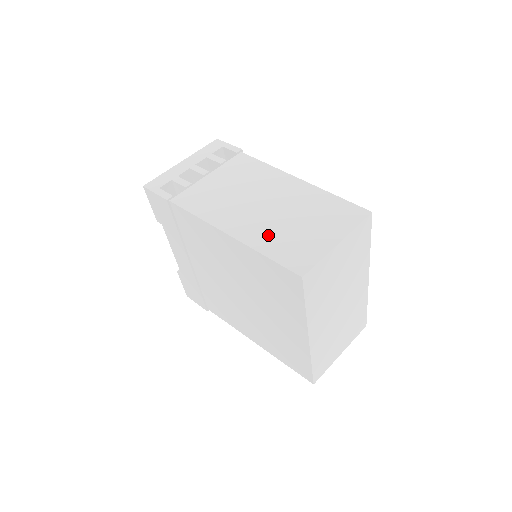
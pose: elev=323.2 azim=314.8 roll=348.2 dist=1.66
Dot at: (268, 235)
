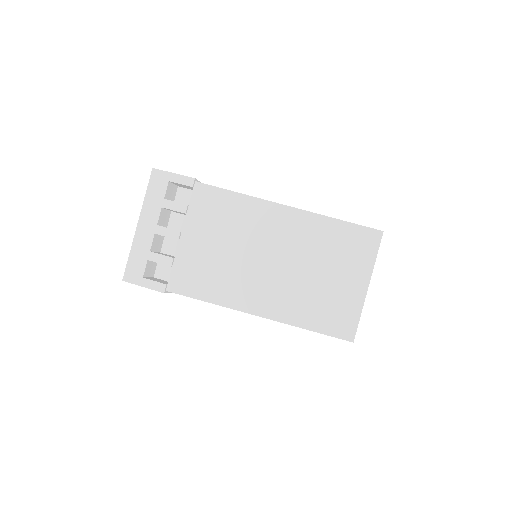
Dot at: (296, 302)
